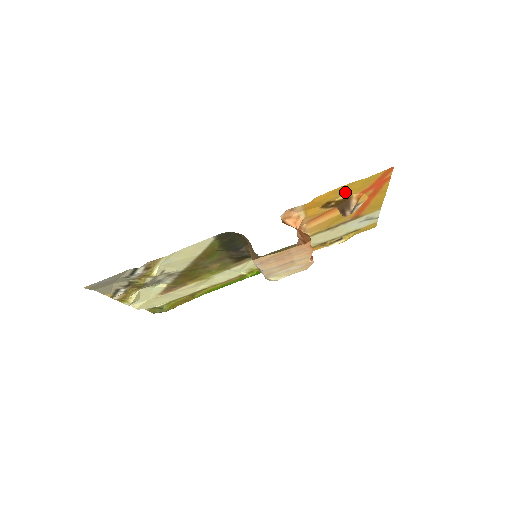
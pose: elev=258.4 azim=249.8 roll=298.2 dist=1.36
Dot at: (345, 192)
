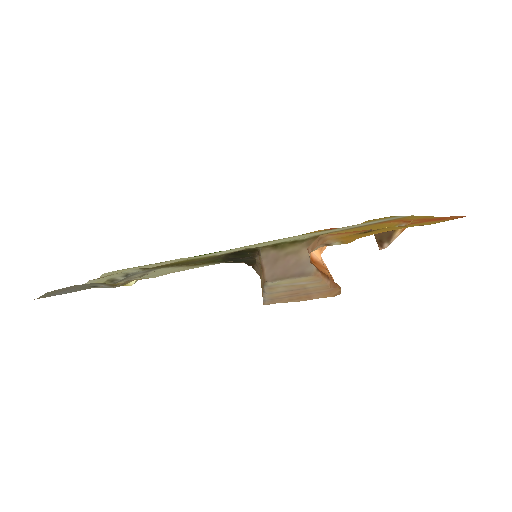
Dot at: occluded
